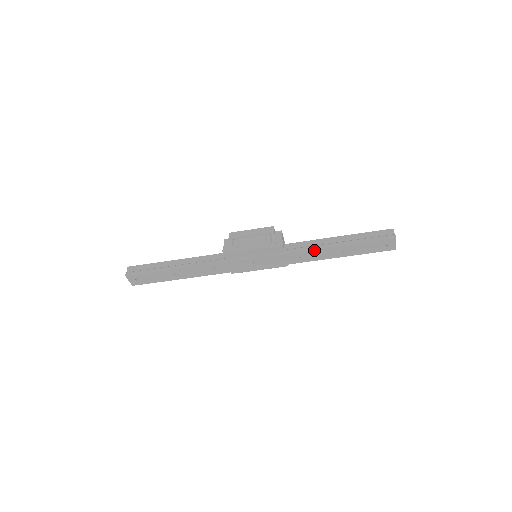
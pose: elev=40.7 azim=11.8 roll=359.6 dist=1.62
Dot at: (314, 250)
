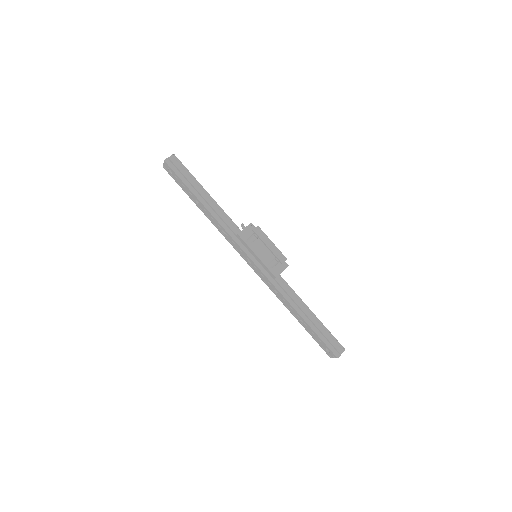
Dot at: (289, 303)
